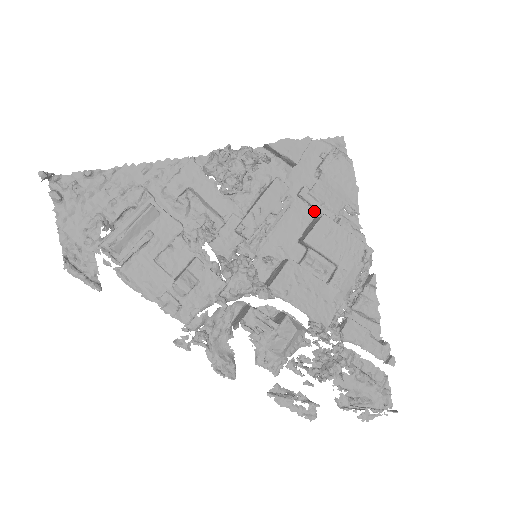
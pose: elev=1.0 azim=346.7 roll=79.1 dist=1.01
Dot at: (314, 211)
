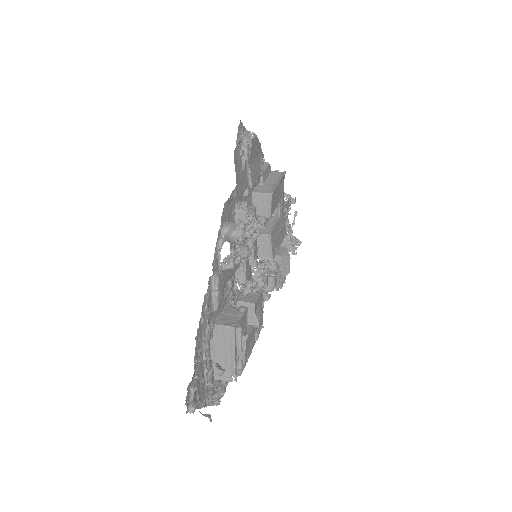
Dot at: occluded
